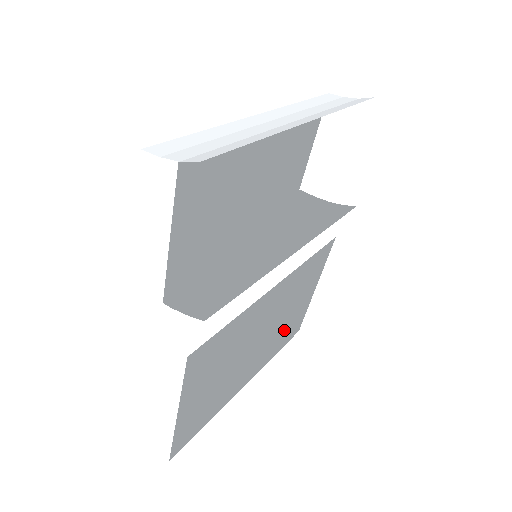
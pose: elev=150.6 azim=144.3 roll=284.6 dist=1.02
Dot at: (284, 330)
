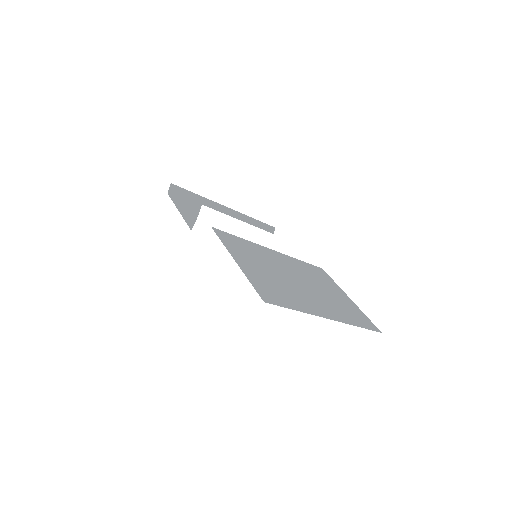
Dot at: (341, 306)
